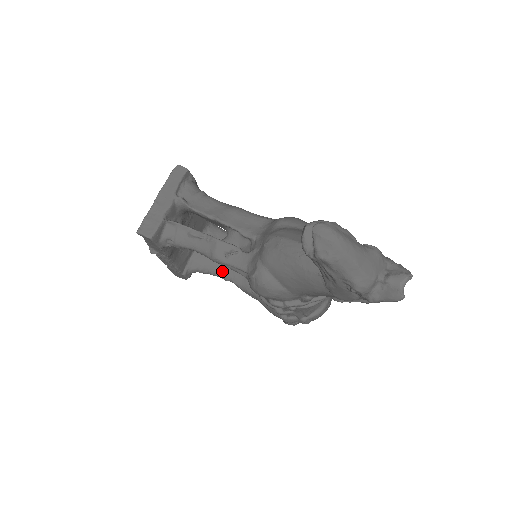
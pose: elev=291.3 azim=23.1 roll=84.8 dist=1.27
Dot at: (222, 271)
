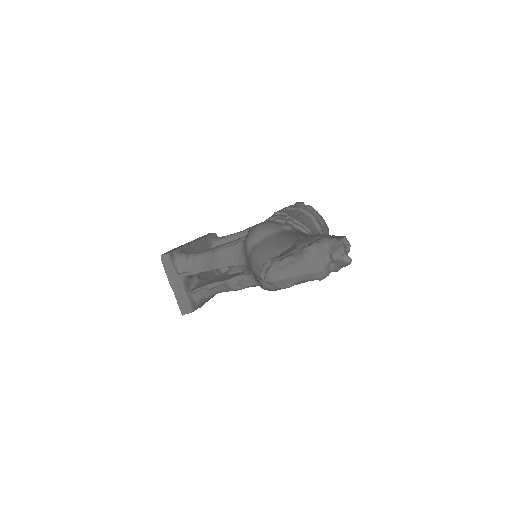
Dot at: occluded
